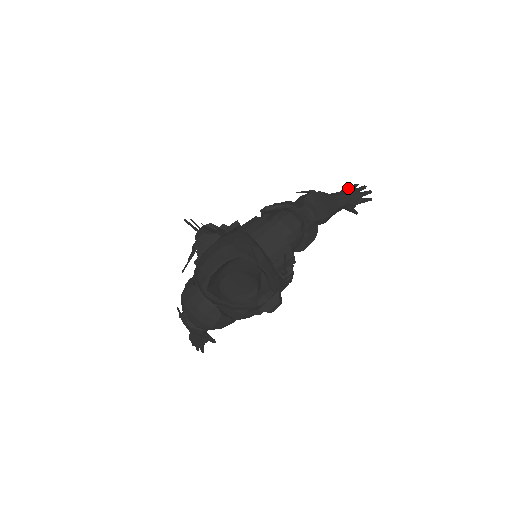
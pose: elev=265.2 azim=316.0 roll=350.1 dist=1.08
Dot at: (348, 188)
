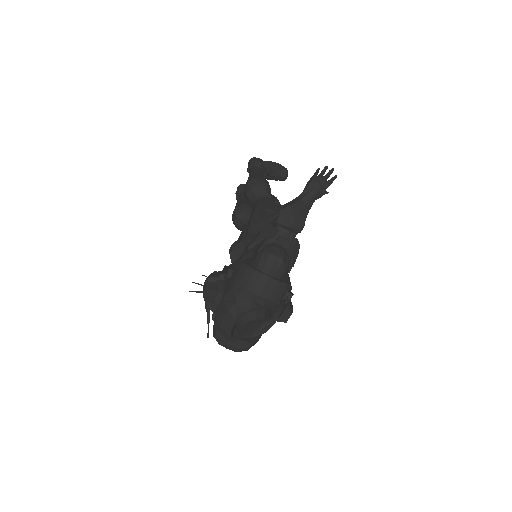
Dot at: (311, 182)
